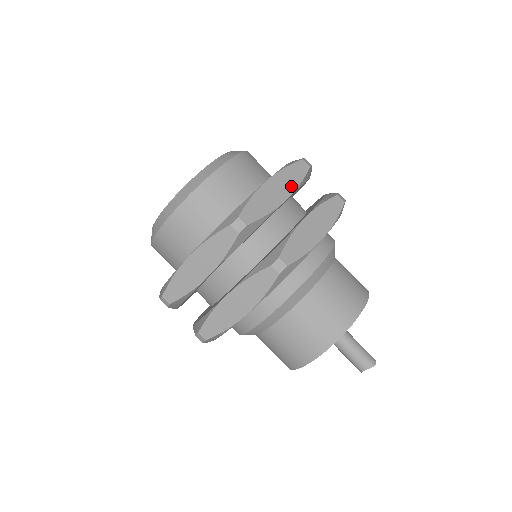
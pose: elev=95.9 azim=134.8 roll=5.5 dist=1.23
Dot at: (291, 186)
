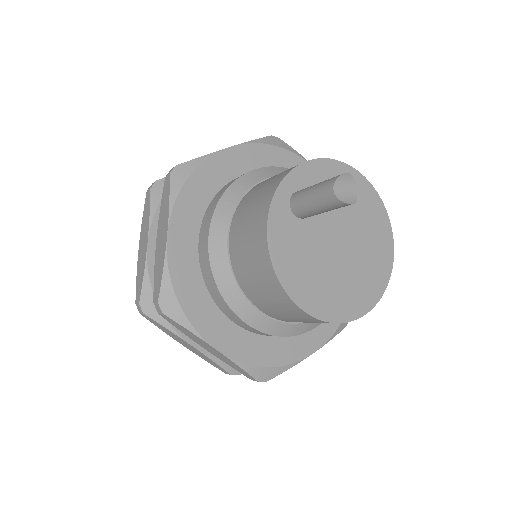
Dot at: occluded
